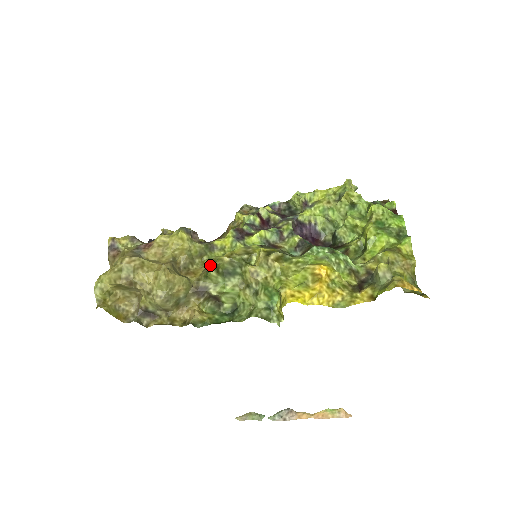
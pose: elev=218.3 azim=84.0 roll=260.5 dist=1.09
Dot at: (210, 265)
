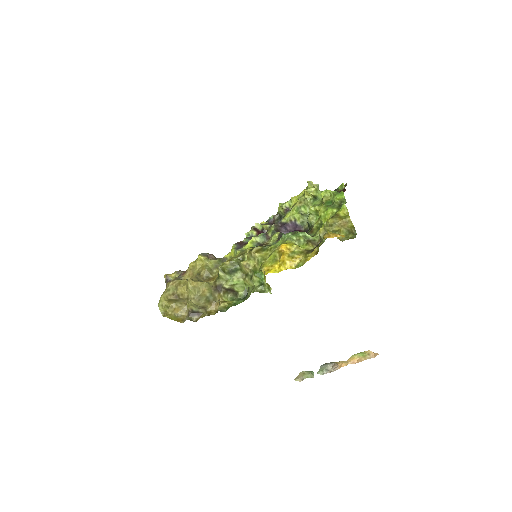
Dot at: occluded
